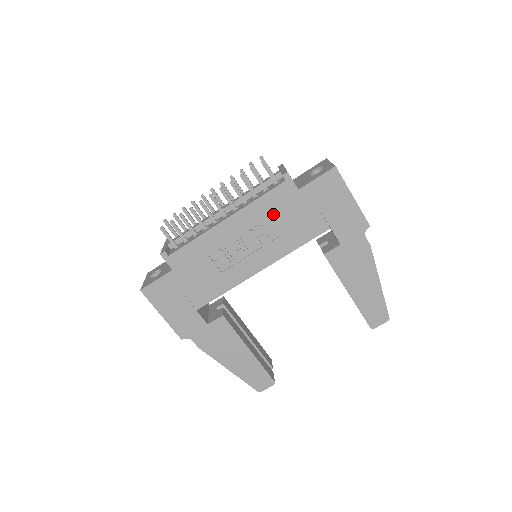
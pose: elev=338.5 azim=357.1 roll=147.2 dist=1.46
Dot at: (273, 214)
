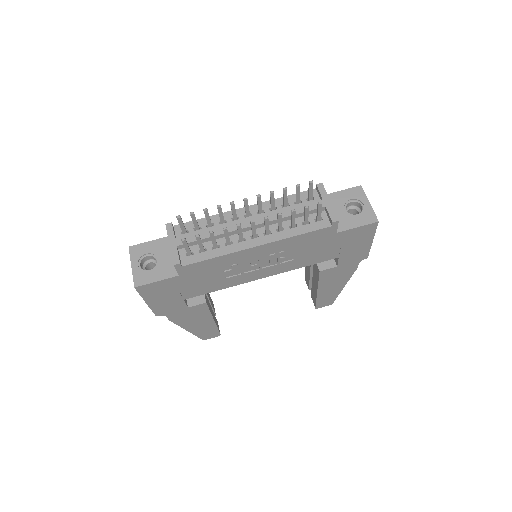
Dot at: (302, 246)
